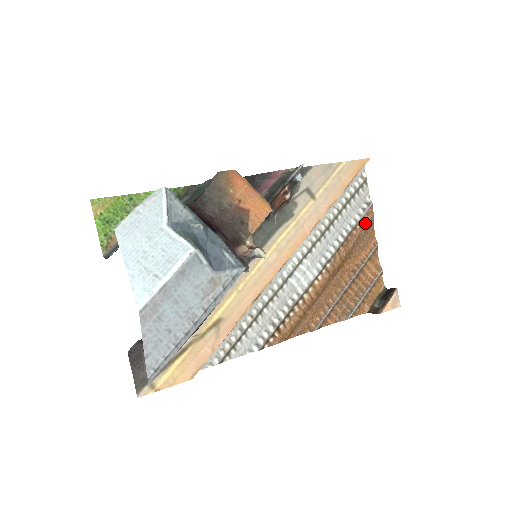
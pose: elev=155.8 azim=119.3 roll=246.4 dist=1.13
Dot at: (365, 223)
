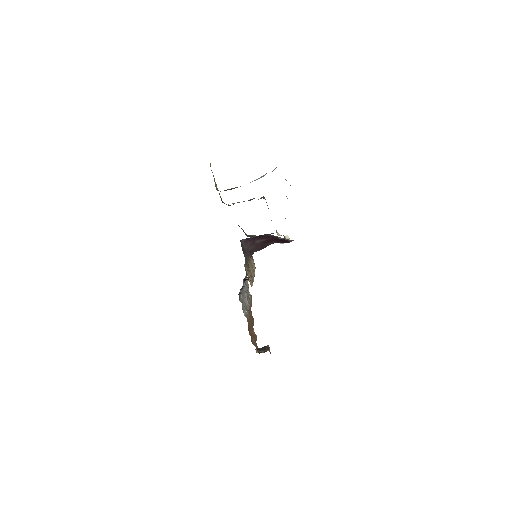
Dot at: occluded
